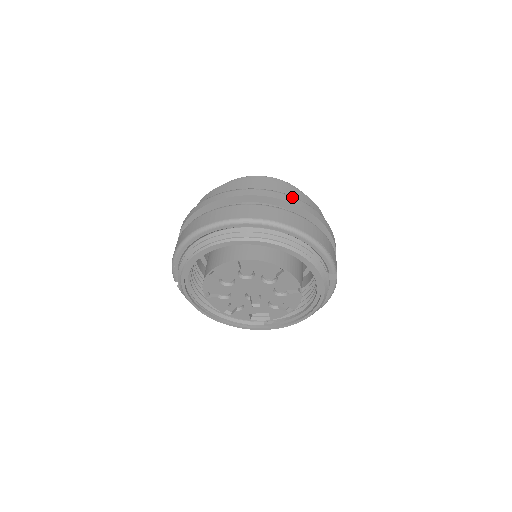
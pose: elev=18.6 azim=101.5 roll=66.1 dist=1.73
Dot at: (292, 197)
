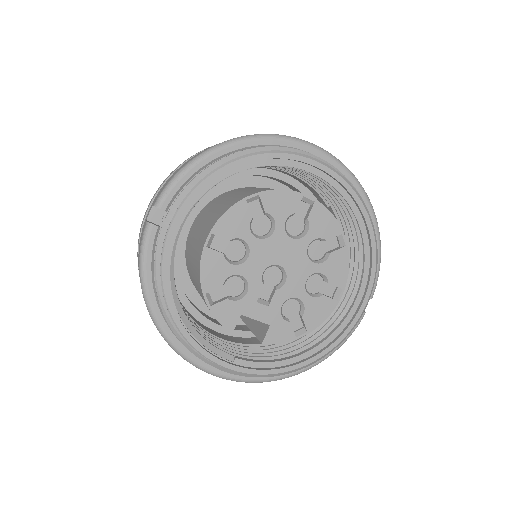
Dot at: occluded
